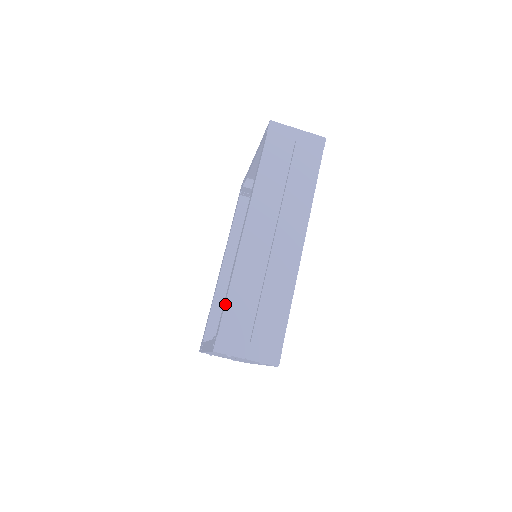
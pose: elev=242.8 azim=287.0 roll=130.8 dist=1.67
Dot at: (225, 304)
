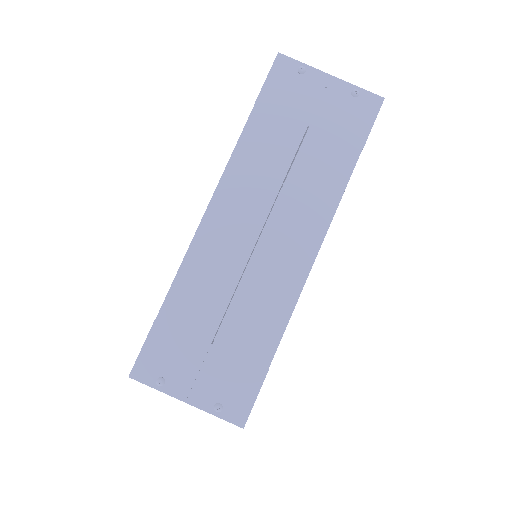
Dot at: occluded
